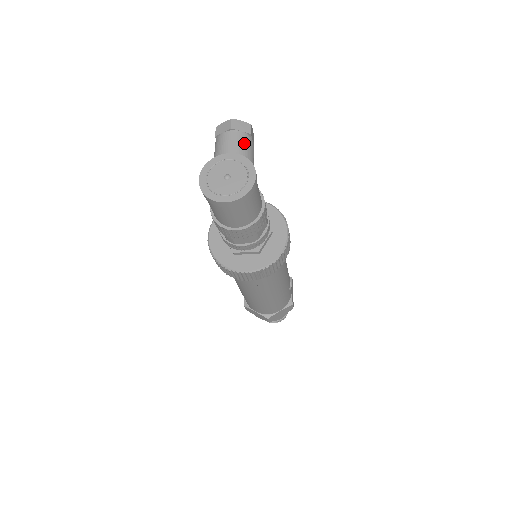
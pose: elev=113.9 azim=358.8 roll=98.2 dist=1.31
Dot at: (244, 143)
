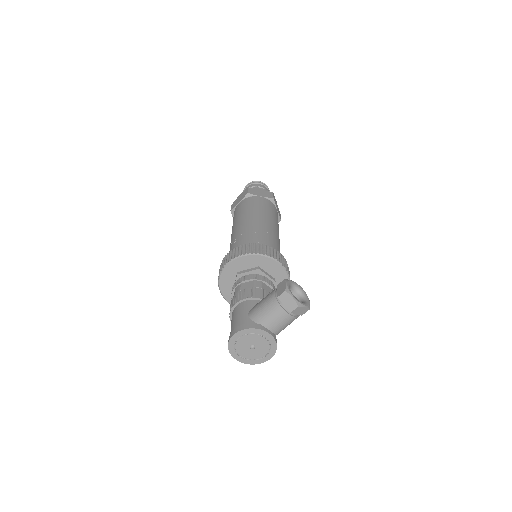
Dot at: (289, 323)
